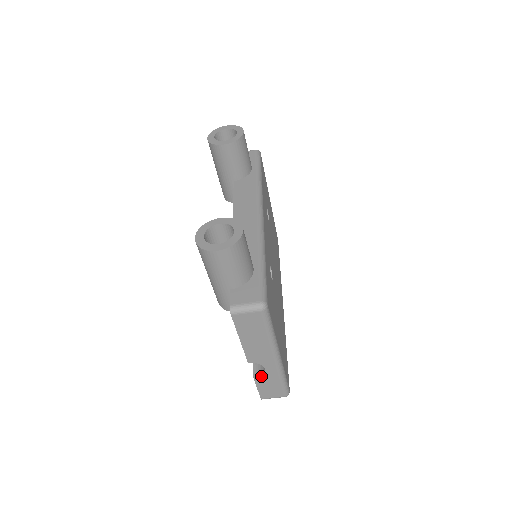
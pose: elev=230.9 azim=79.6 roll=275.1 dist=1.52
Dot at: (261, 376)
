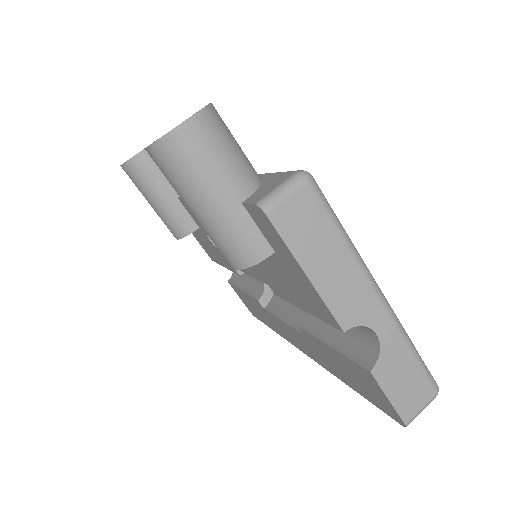
Dot at: (378, 358)
